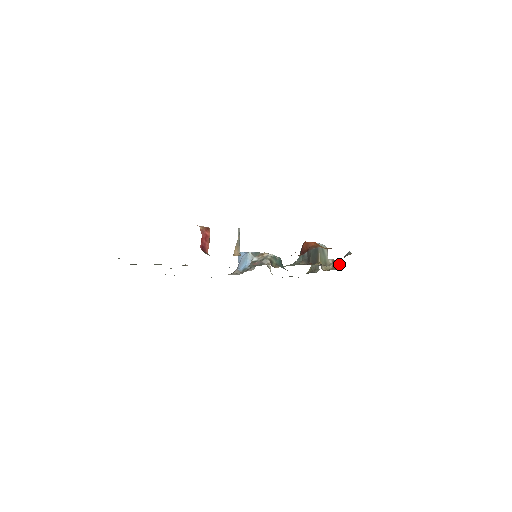
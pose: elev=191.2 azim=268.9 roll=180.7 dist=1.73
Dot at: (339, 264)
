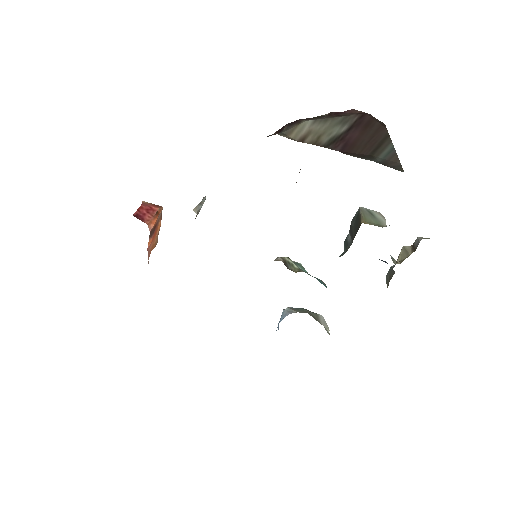
Dot at: (421, 239)
